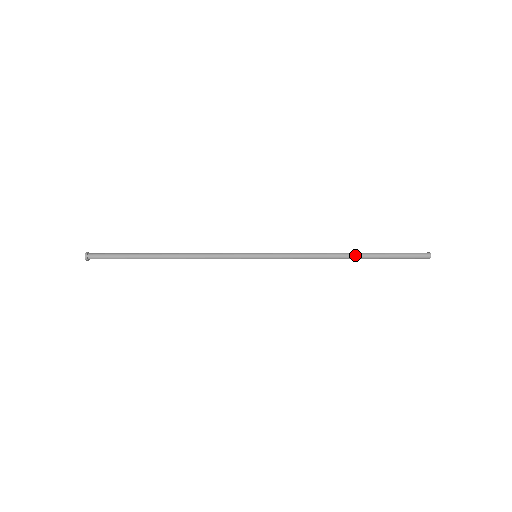
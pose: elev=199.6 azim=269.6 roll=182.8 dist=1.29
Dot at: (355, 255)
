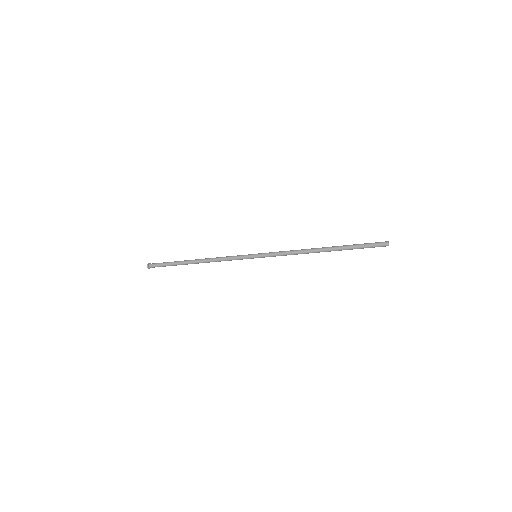
Dot at: (327, 248)
